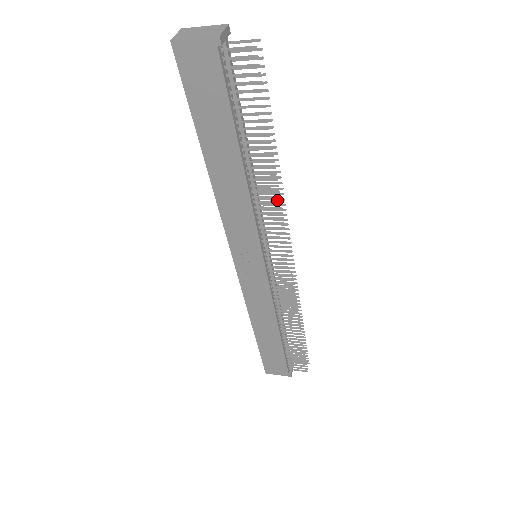
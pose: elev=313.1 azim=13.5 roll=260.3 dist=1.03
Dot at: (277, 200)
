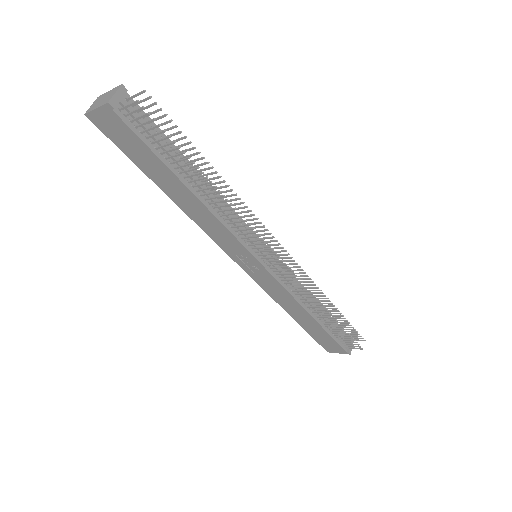
Dot at: (242, 208)
